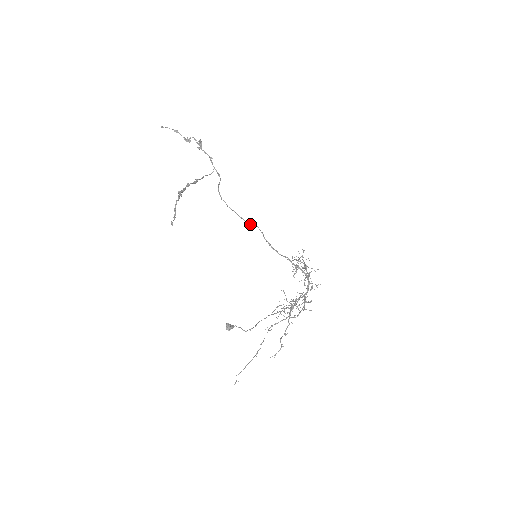
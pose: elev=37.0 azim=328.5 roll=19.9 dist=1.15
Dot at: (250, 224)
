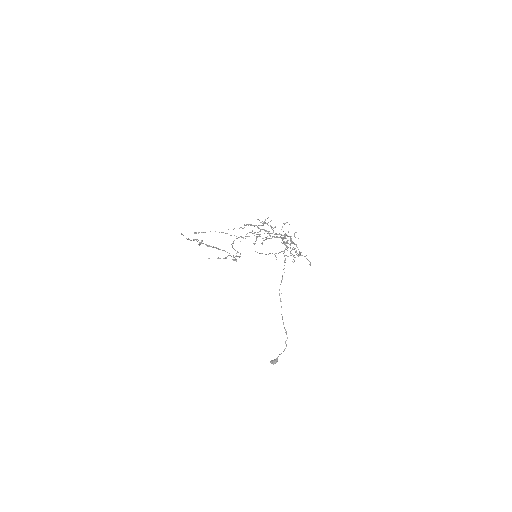
Dot at: occluded
